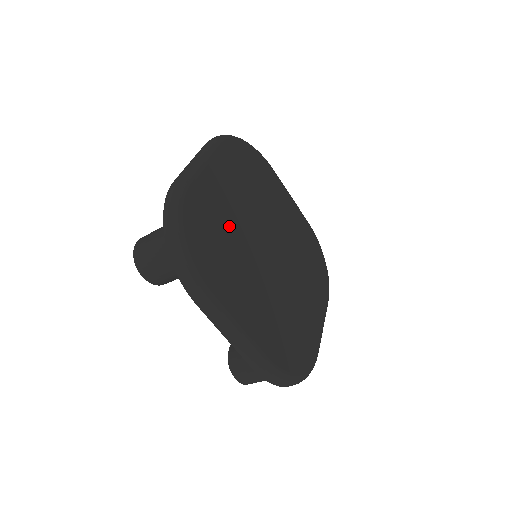
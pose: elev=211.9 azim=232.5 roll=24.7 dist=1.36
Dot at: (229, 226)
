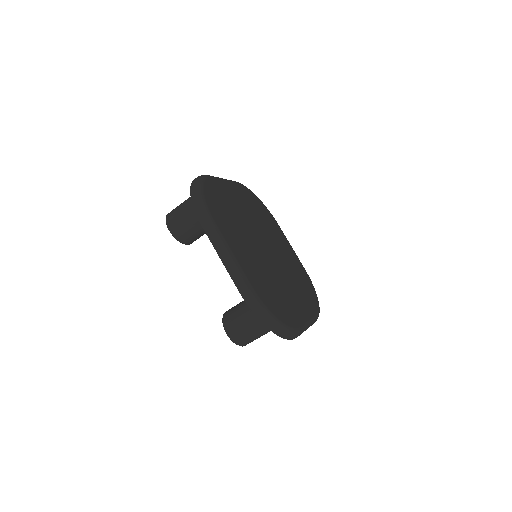
Dot at: (236, 213)
